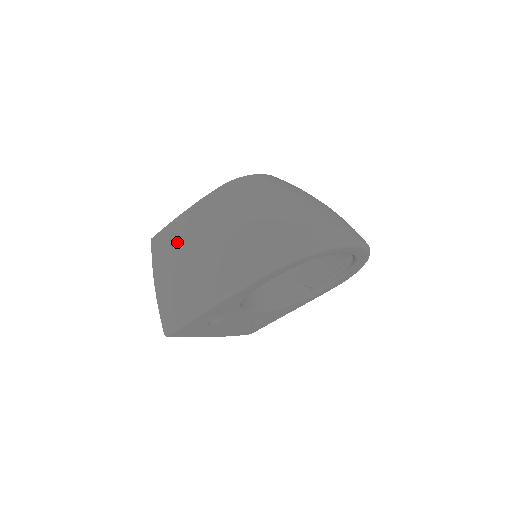
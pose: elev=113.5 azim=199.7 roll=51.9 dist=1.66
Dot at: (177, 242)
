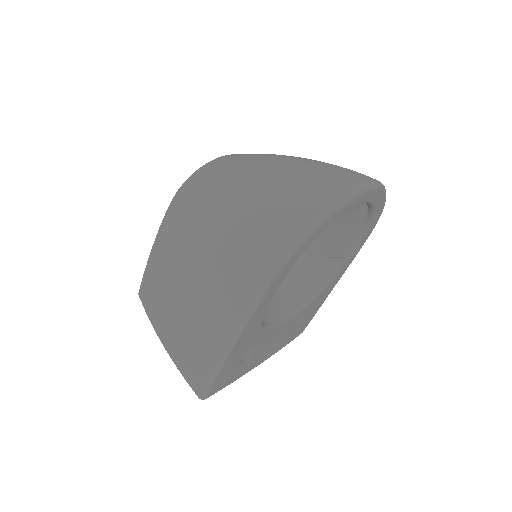
Dot at: (160, 290)
